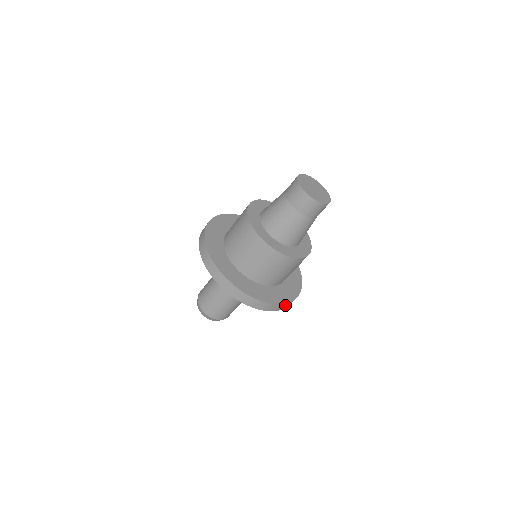
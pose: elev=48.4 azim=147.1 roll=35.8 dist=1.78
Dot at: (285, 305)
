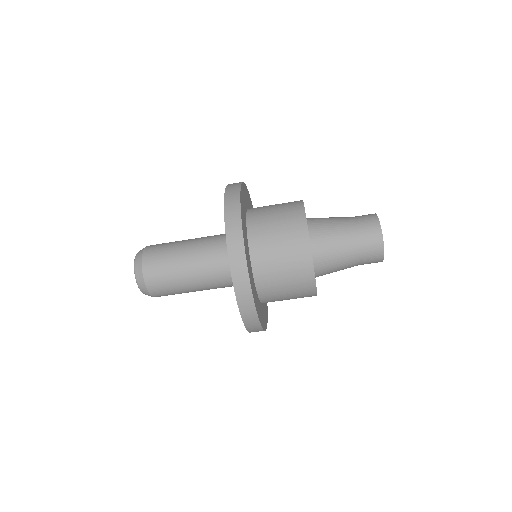
Dot at: occluded
